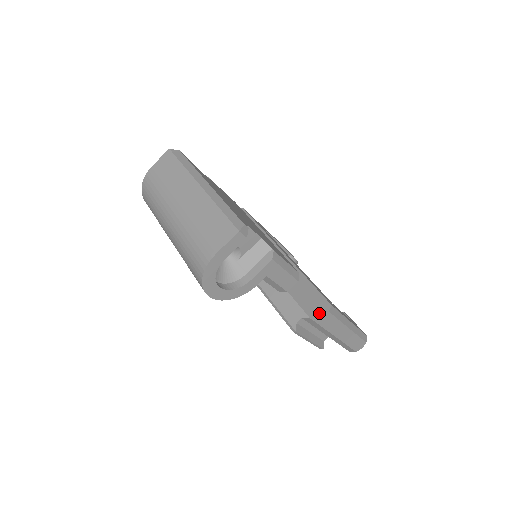
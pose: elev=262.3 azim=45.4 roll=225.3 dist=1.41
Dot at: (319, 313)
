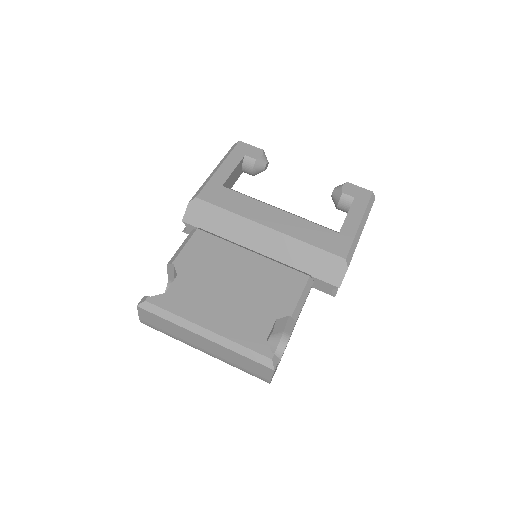
Dot at: (342, 277)
